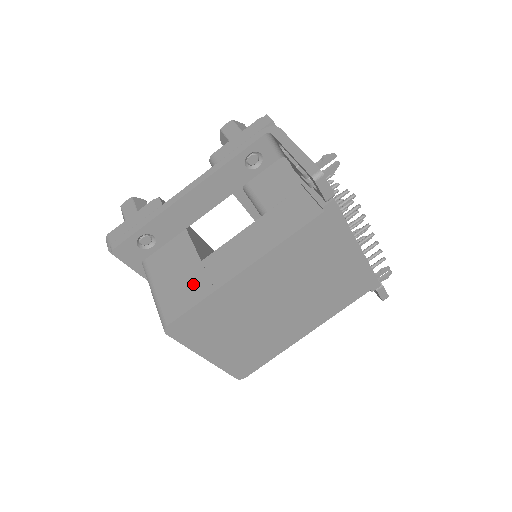
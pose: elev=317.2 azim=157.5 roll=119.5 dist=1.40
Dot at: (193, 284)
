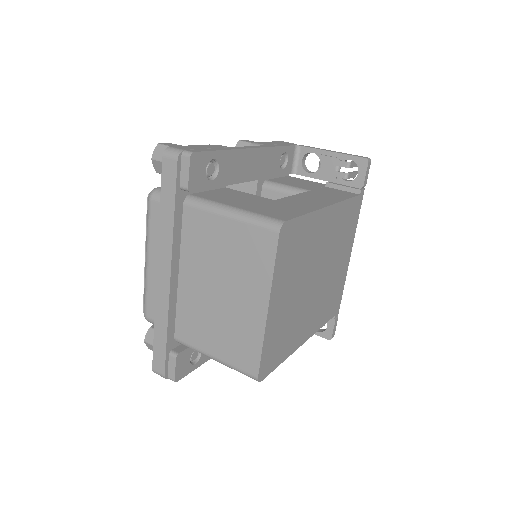
Dot at: (283, 207)
